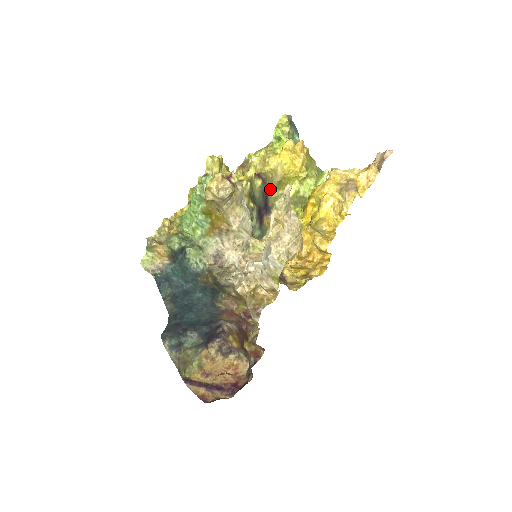
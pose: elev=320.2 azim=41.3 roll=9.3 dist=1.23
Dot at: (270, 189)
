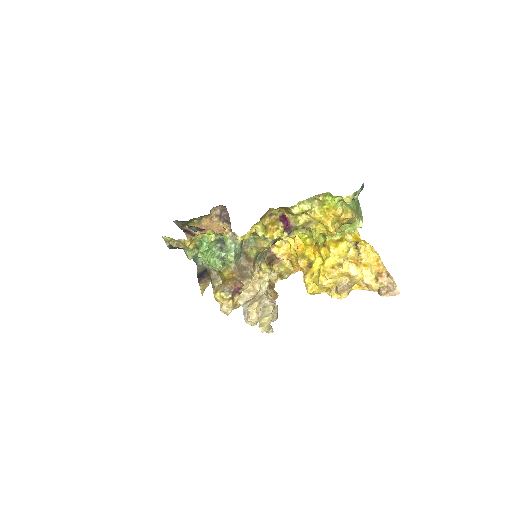
Dot at: occluded
